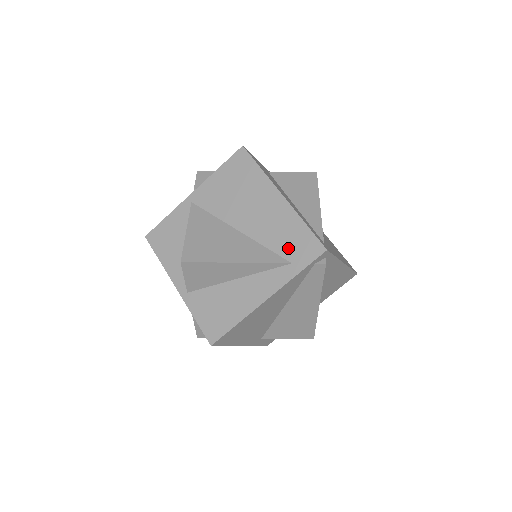
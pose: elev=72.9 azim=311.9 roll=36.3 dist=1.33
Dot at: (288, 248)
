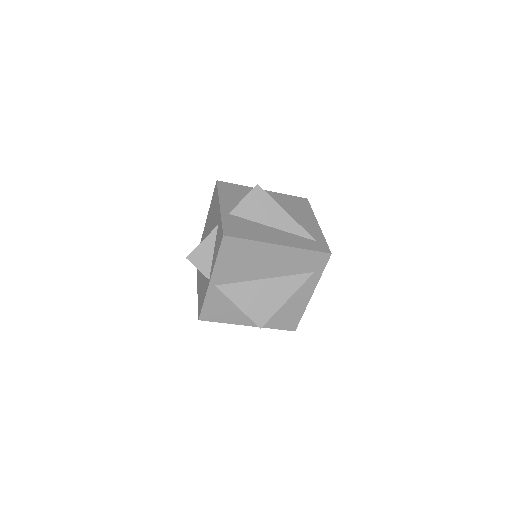
Dot at: (306, 267)
